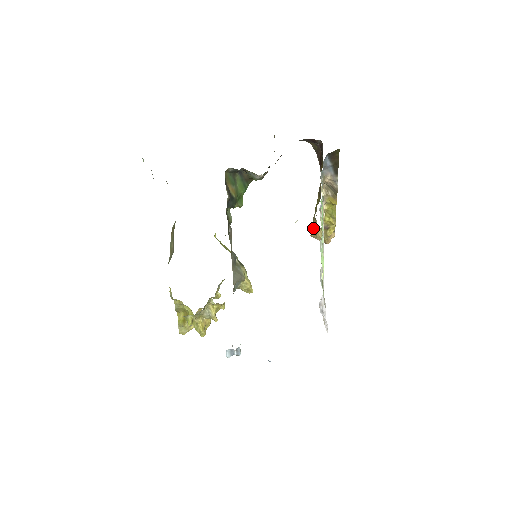
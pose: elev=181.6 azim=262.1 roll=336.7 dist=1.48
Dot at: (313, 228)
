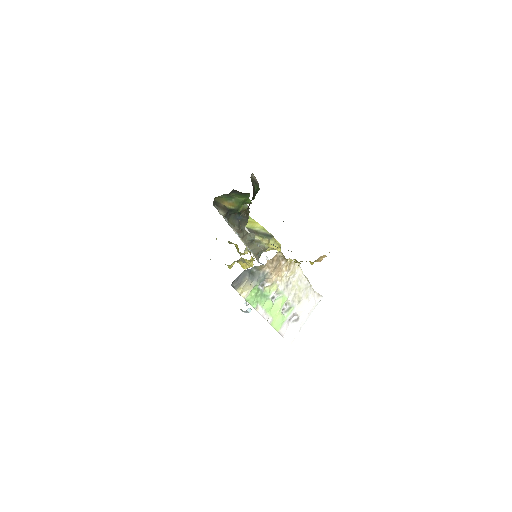
Dot at: occluded
